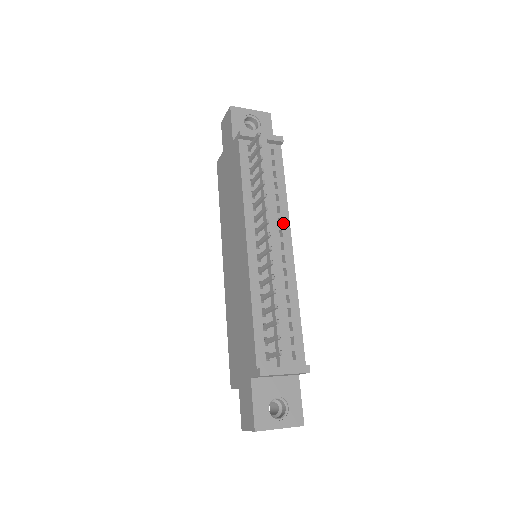
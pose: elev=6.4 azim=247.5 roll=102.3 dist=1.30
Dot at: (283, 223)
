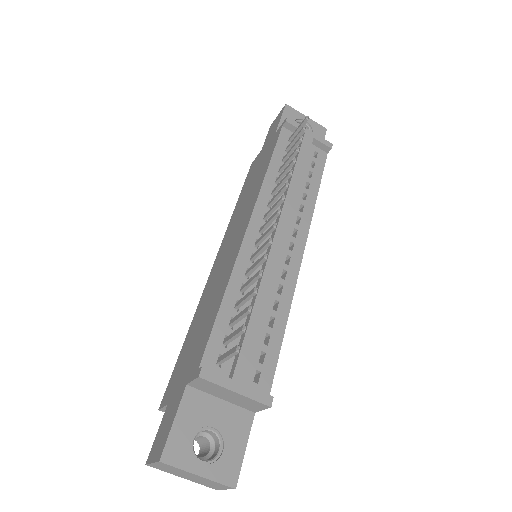
Dot at: (302, 224)
